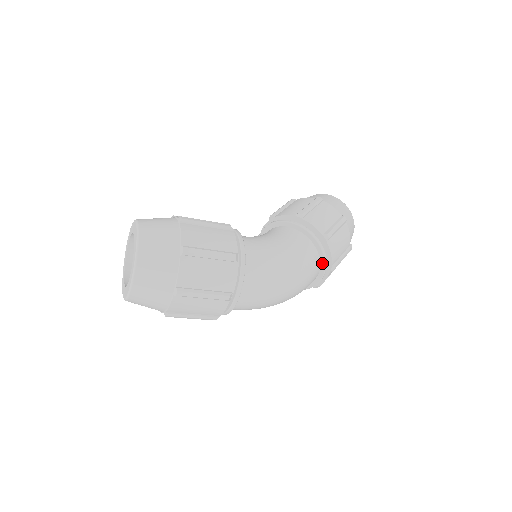
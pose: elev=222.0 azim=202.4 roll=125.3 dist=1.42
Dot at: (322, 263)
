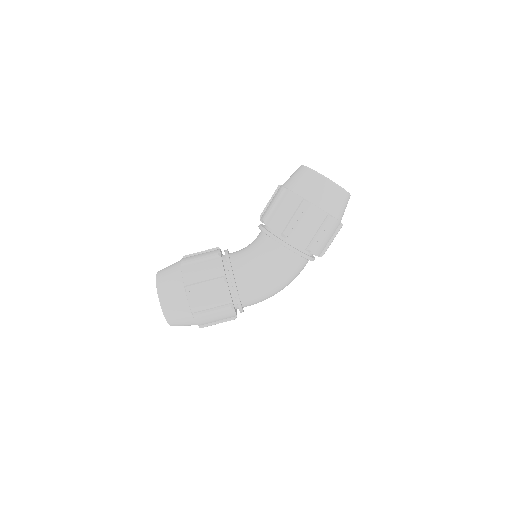
Dot at: occluded
